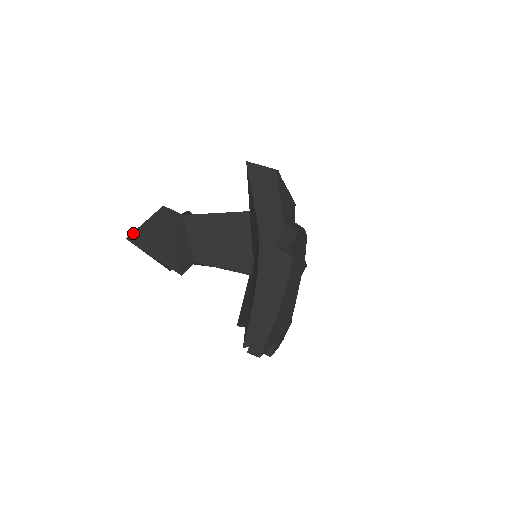
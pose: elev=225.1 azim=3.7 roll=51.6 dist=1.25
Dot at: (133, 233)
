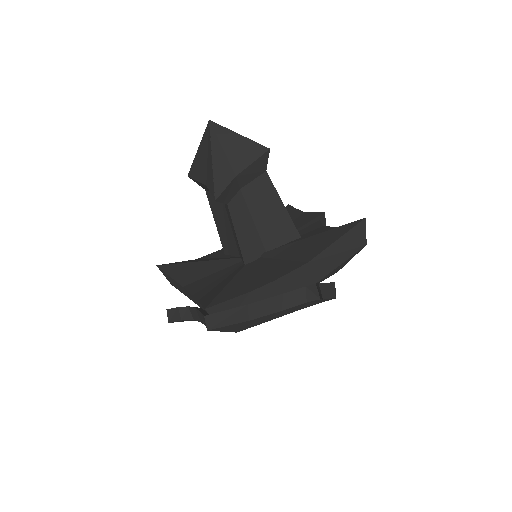
Dot at: (221, 126)
